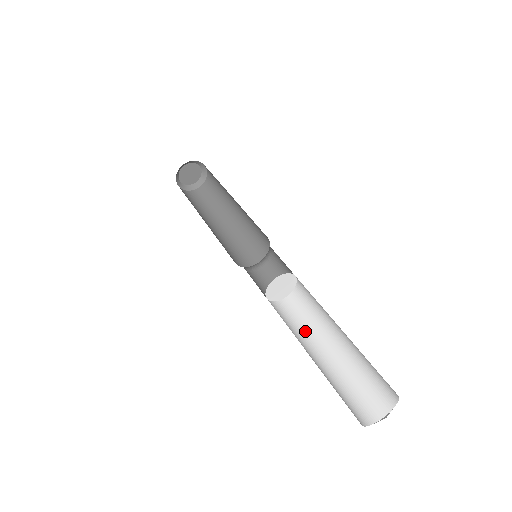
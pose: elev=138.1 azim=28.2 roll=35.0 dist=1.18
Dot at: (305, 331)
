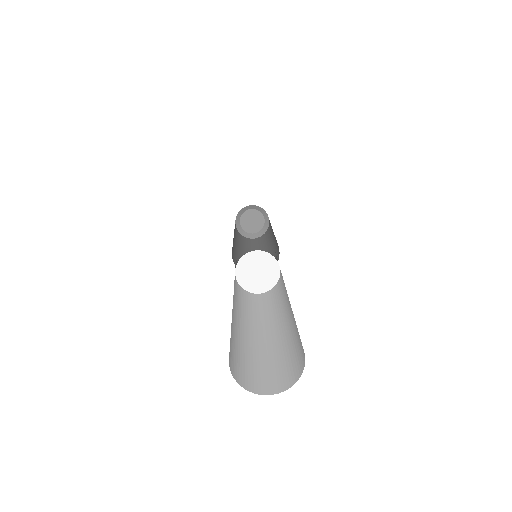
Dot at: (244, 309)
